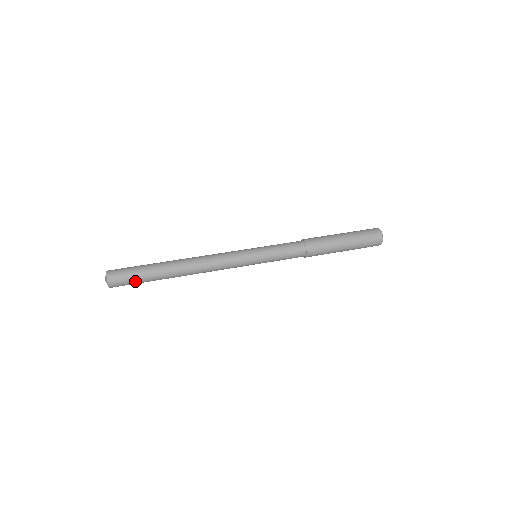
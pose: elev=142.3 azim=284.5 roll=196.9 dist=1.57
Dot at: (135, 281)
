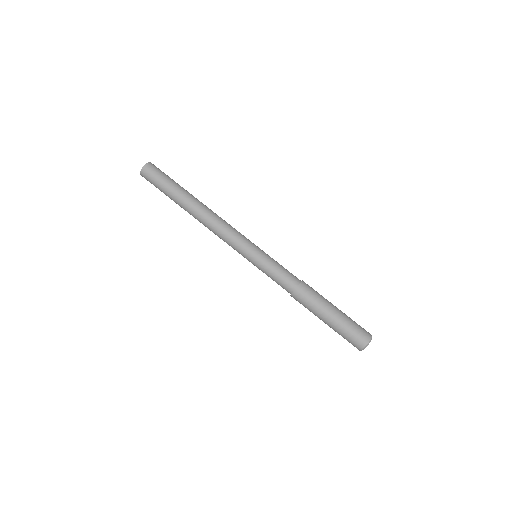
Dot at: (159, 188)
